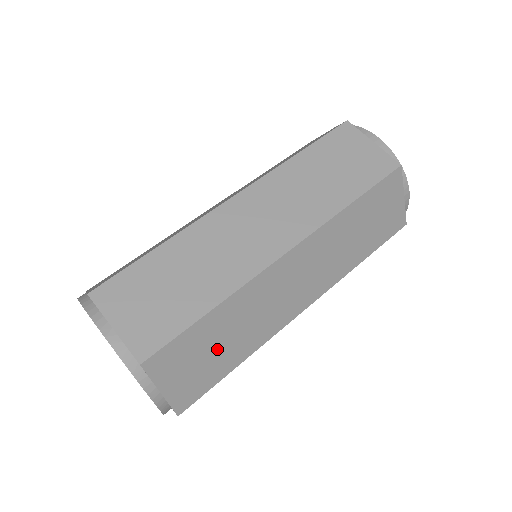
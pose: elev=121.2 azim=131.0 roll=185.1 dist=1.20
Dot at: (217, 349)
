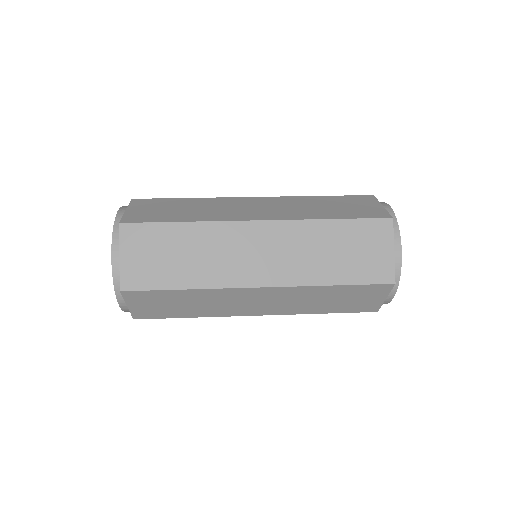
Dot at: (172, 258)
